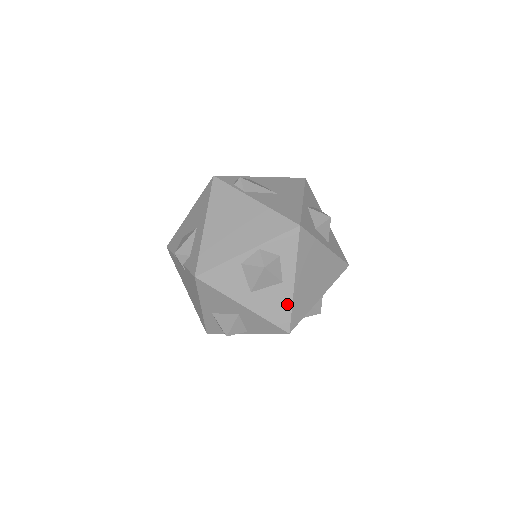
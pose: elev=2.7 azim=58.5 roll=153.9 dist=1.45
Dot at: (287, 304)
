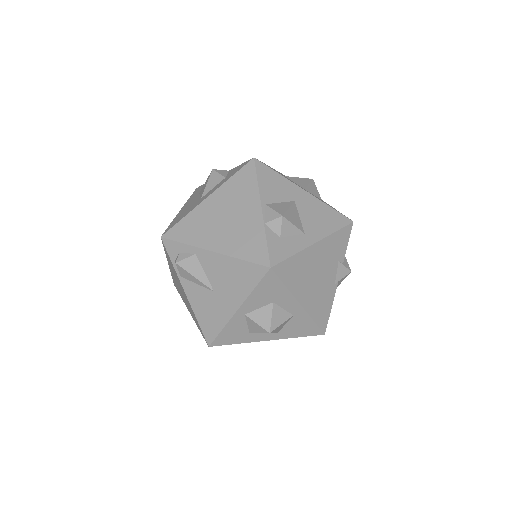
Dot at: occluded
